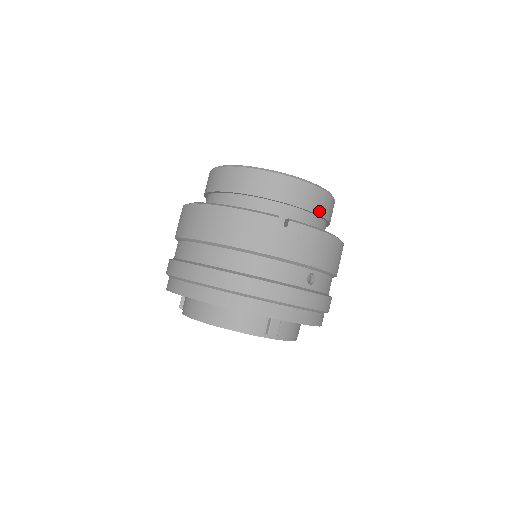
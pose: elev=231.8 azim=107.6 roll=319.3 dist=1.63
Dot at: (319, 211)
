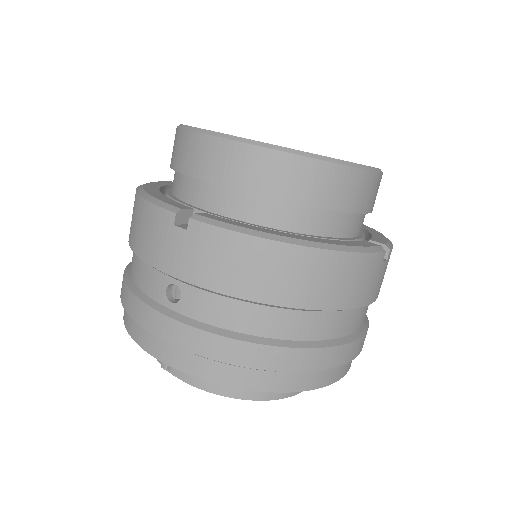
Dot at: occluded
